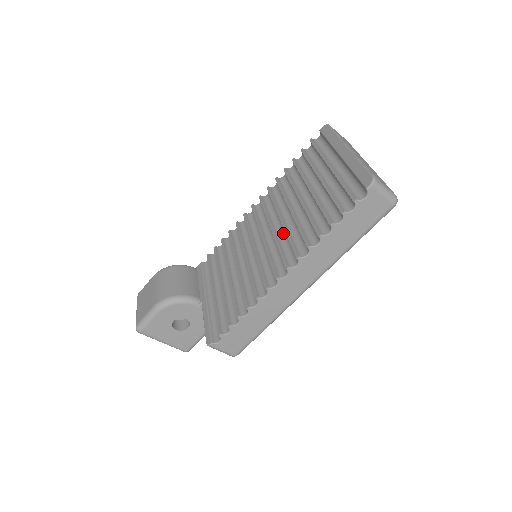
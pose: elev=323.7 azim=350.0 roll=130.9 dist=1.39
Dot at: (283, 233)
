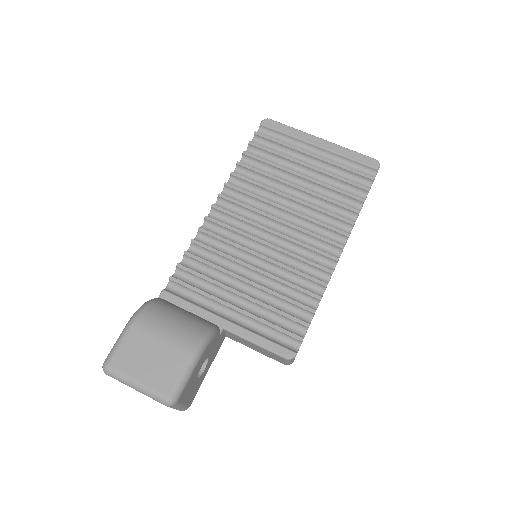
Dot at: (296, 222)
